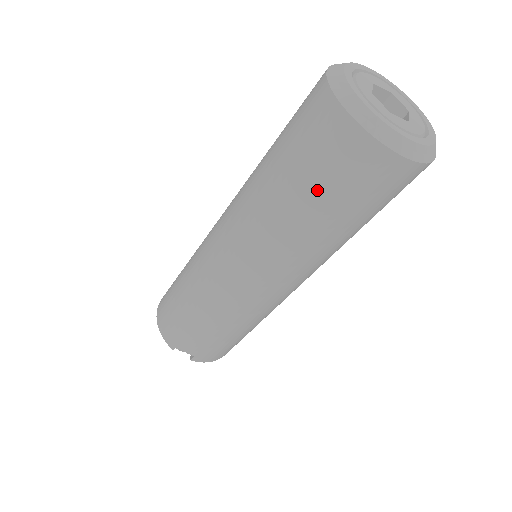
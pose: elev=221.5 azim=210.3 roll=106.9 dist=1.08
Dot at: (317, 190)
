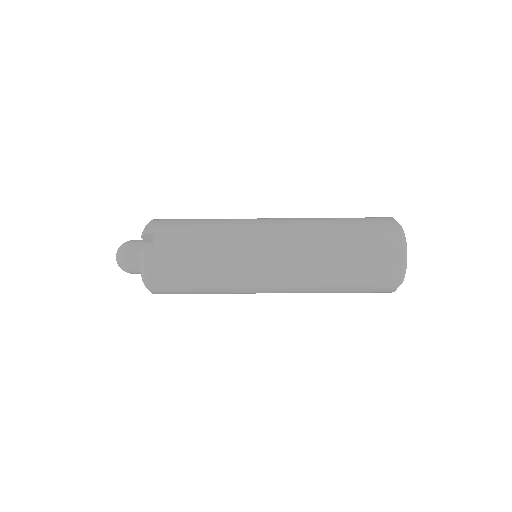
Dot at: (357, 233)
